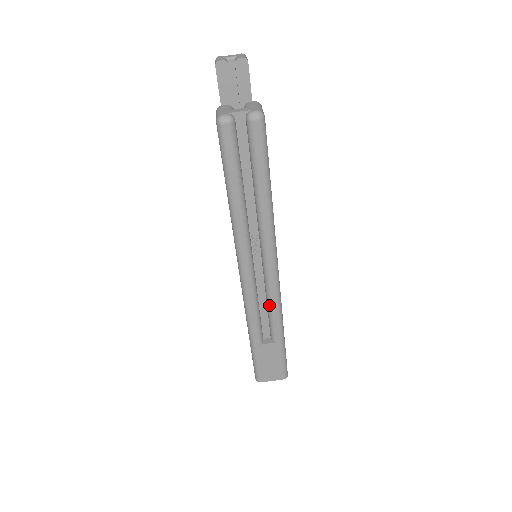
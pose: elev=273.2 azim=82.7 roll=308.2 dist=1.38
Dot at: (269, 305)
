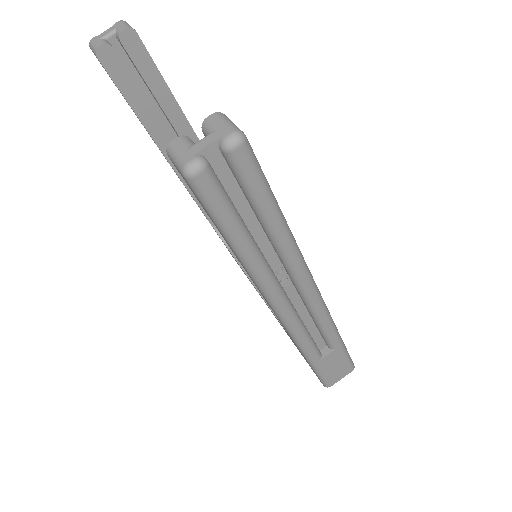
Dot at: (318, 323)
